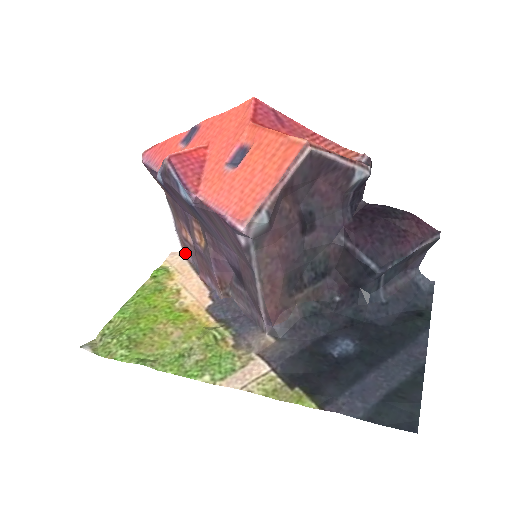
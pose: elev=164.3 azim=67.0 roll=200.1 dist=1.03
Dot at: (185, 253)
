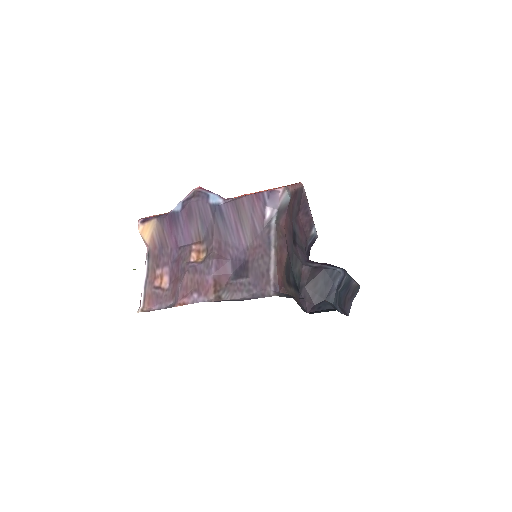
Dot at: (146, 309)
